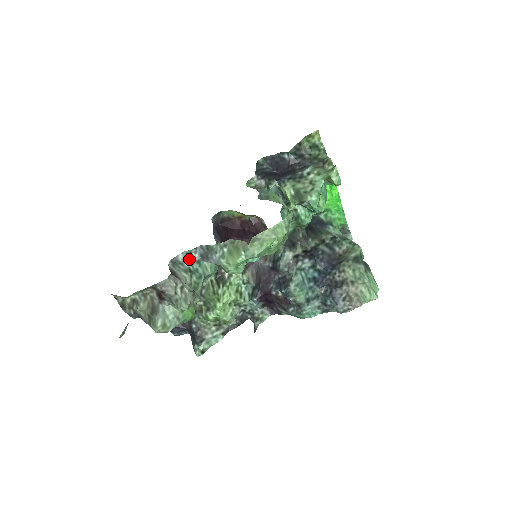
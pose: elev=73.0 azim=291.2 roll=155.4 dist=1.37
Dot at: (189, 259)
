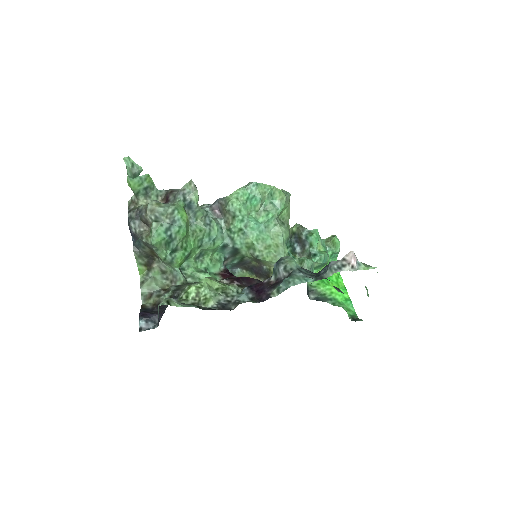
Dot at: occluded
